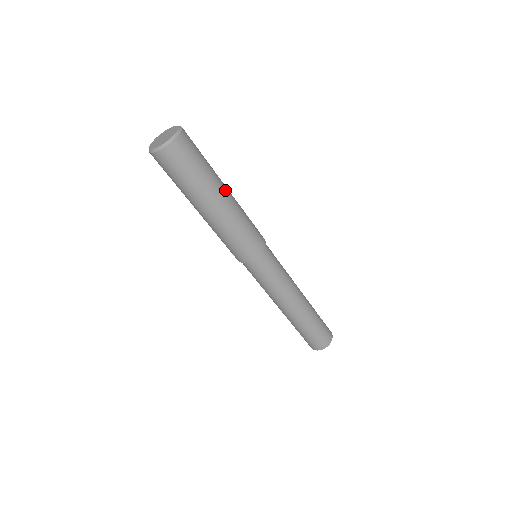
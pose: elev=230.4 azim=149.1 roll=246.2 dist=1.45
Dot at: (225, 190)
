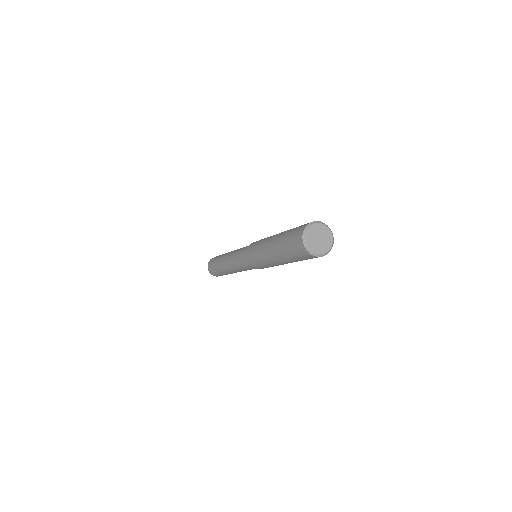
Dot at: occluded
